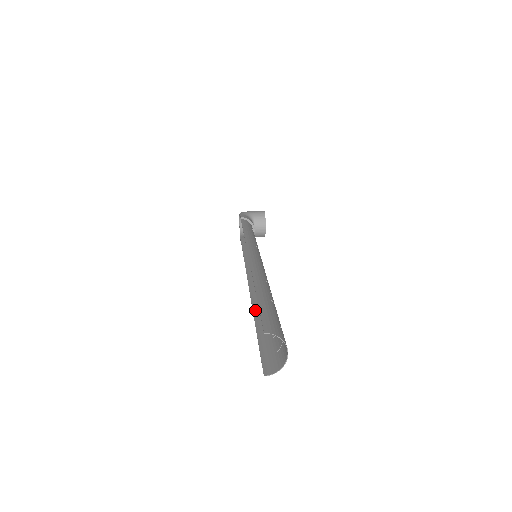
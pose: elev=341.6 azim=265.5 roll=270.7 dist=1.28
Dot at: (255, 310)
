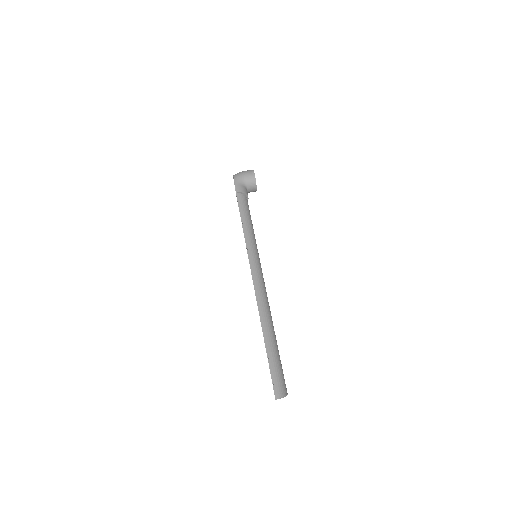
Dot at: occluded
